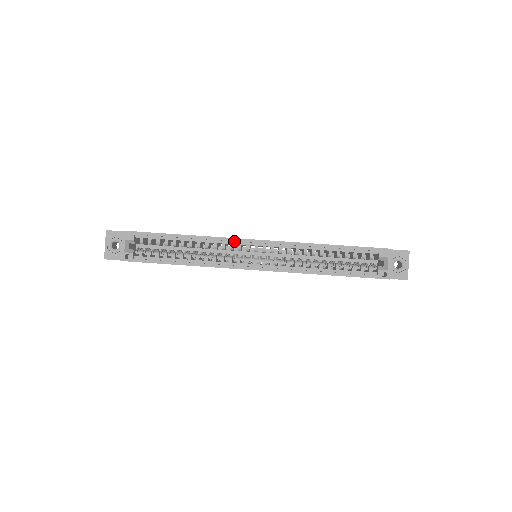
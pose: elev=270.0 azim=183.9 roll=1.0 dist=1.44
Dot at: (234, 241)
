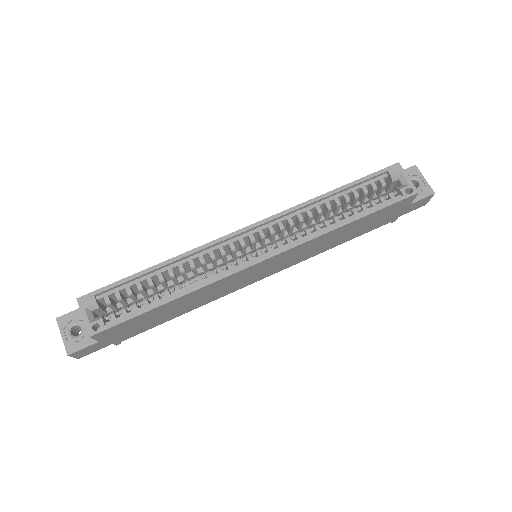
Dot at: (221, 243)
